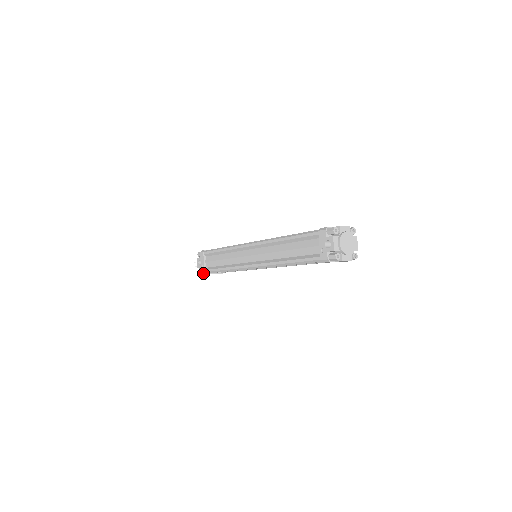
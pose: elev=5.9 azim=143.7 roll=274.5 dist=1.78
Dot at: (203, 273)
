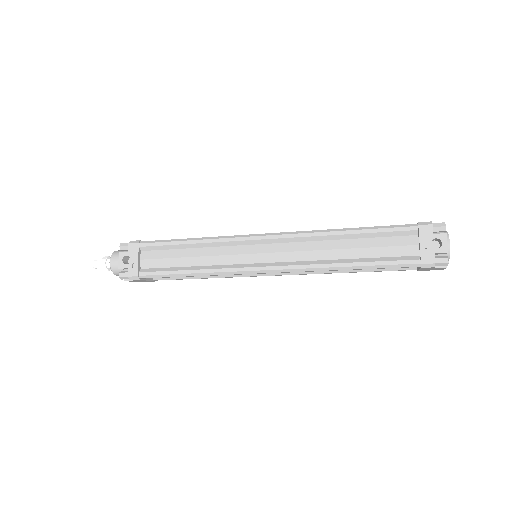
Dot at: (133, 277)
